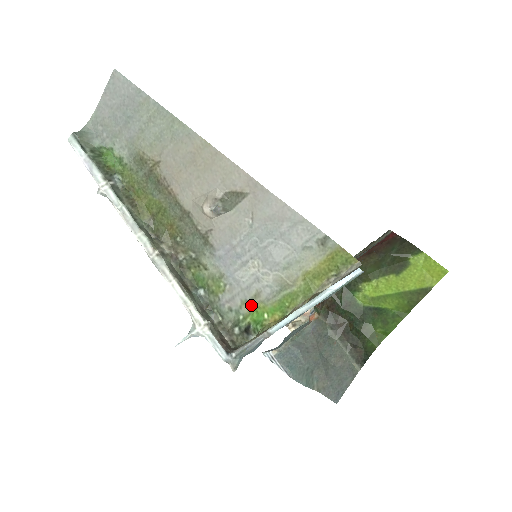
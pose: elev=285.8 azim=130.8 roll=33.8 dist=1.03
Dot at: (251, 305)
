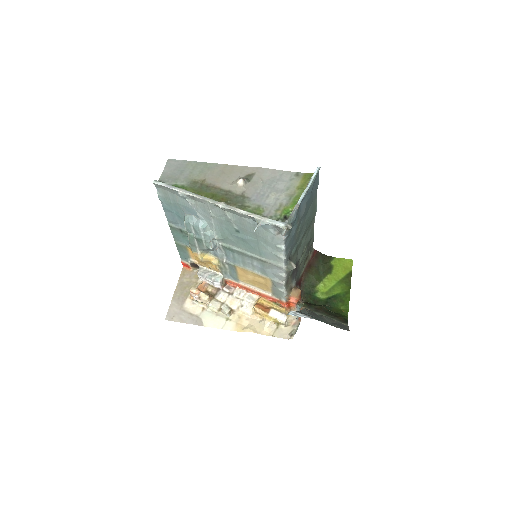
Dot at: (280, 210)
